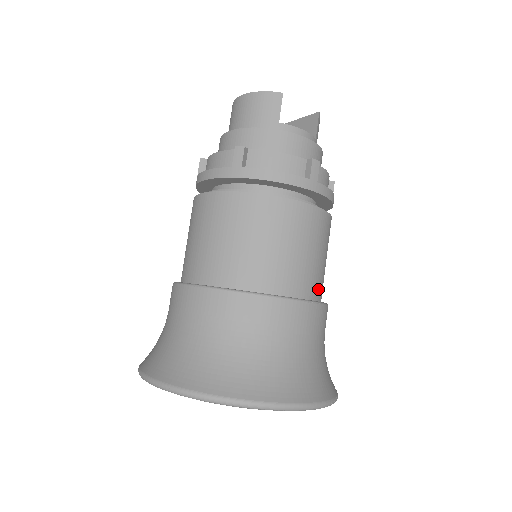
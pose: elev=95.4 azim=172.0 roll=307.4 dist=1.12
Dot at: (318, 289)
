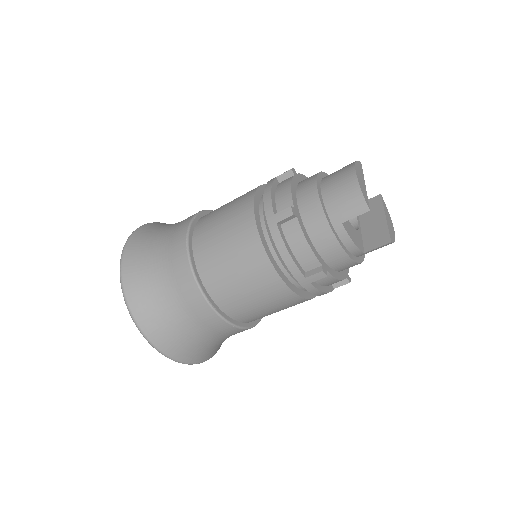
Dot at: (250, 319)
